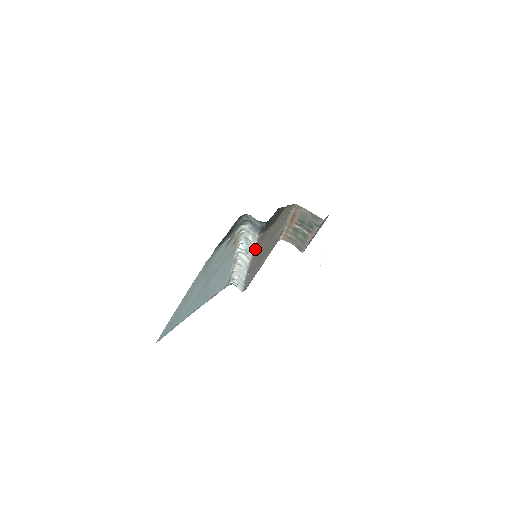
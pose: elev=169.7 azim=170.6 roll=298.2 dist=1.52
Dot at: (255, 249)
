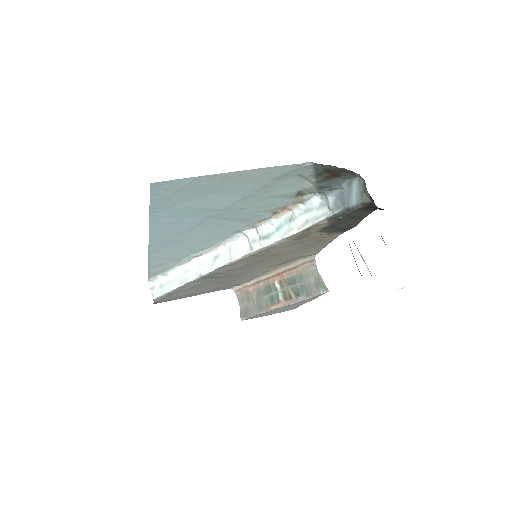
Dot at: (282, 240)
